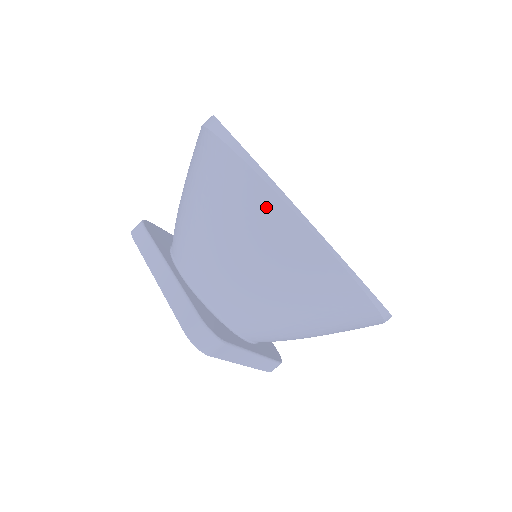
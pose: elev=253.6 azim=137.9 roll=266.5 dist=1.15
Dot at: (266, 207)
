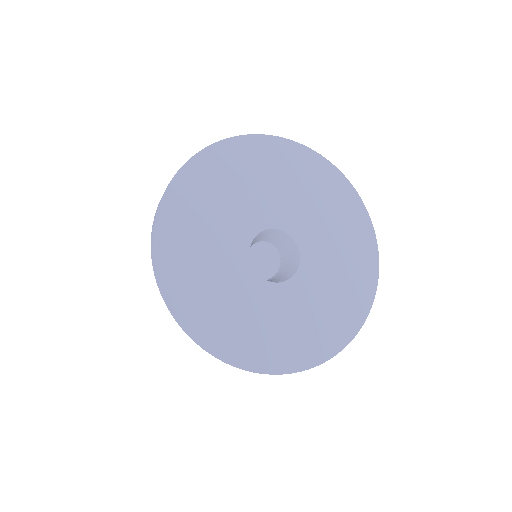
Dot at: occluded
